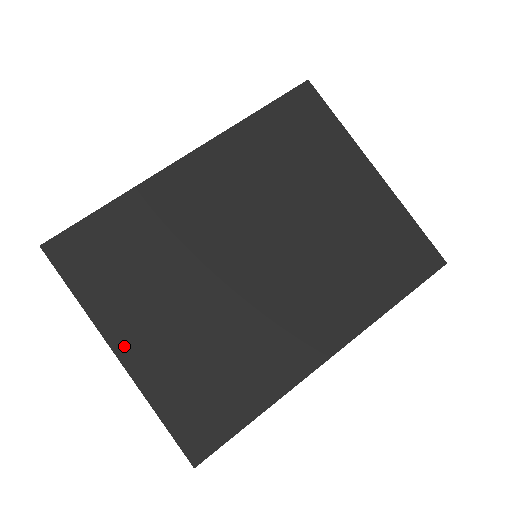
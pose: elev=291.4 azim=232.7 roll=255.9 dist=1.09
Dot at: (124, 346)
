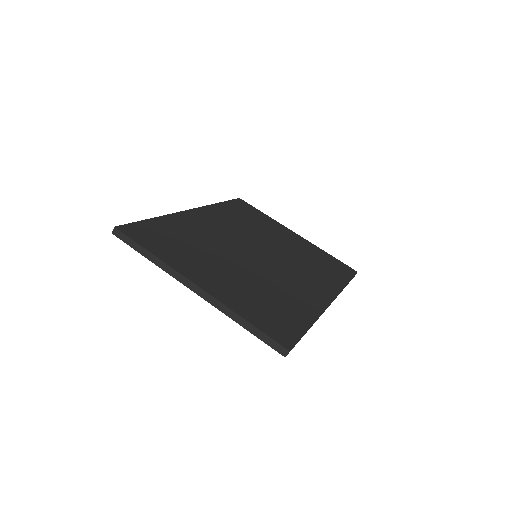
Dot at: (199, 281)
